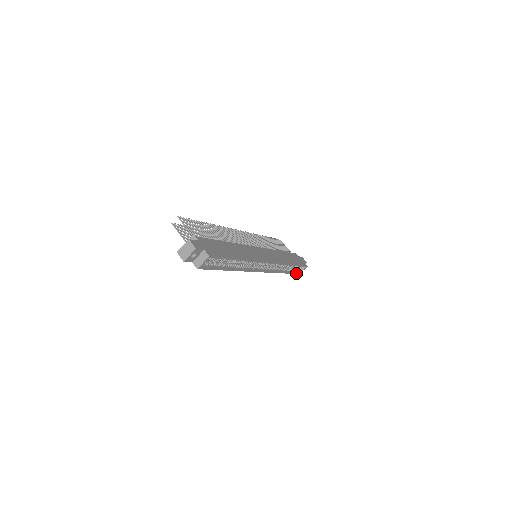
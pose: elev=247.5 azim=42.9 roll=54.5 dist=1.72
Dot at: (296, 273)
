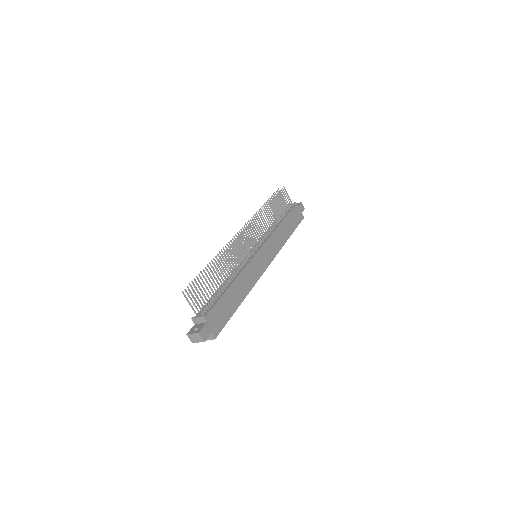
Dot at: occluded
